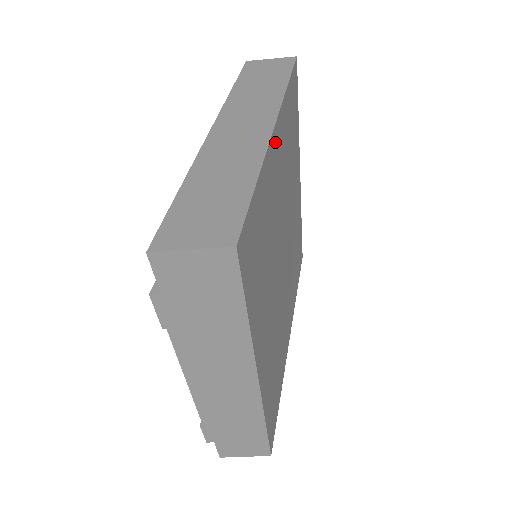
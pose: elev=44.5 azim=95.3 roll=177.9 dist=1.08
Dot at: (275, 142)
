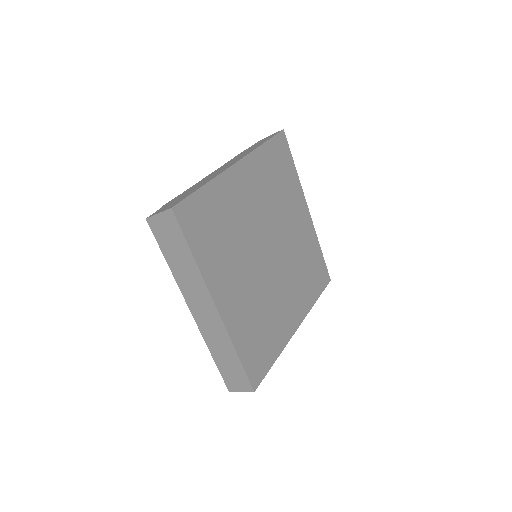
Dot at: (224, 306)
